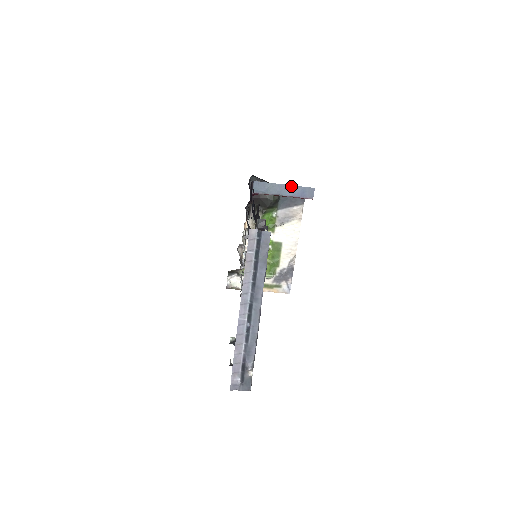
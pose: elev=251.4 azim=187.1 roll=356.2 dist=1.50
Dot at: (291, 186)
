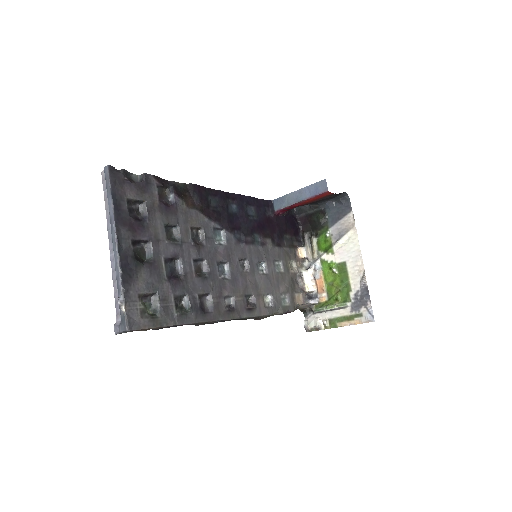
Dot at: (304, 188)
